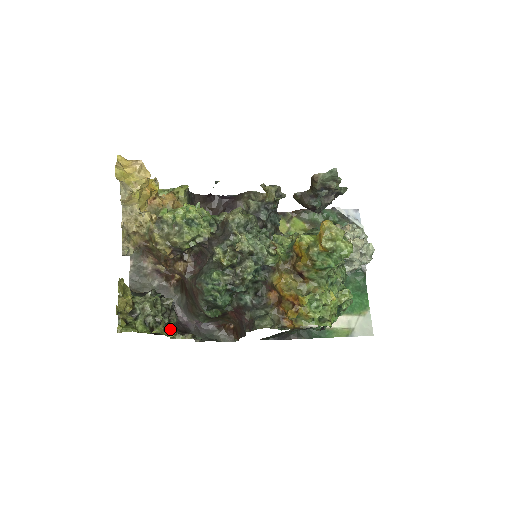
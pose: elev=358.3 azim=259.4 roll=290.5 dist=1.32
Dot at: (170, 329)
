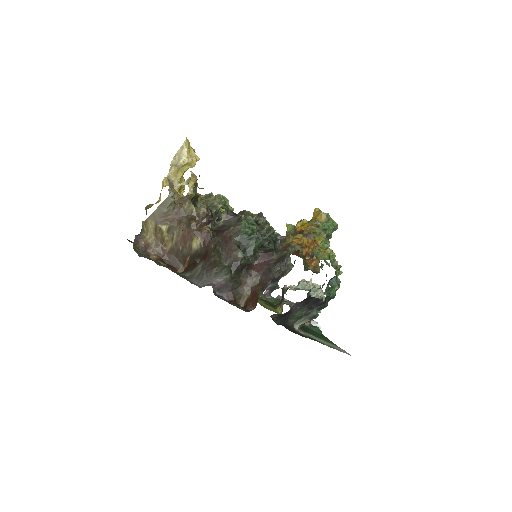
Dot at: occluded
